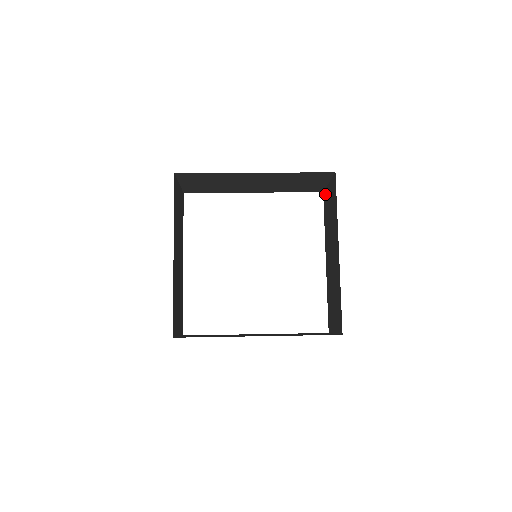
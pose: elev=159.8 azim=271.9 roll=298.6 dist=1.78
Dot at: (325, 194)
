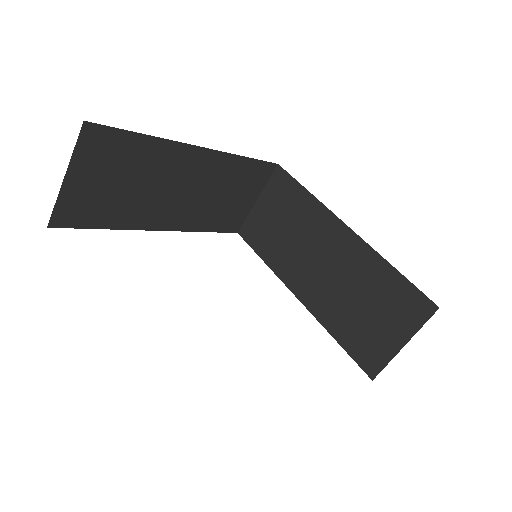
Dot at: (249, 225)
